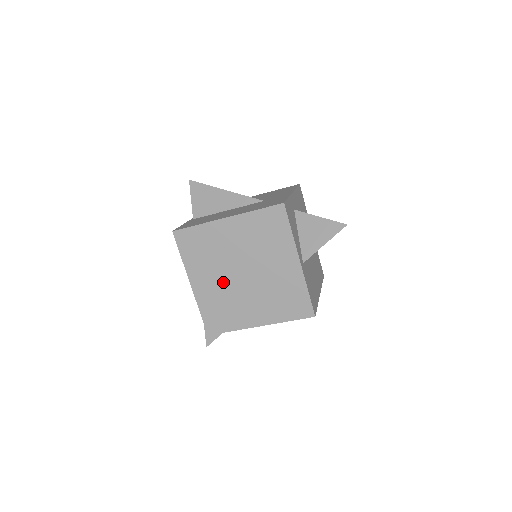
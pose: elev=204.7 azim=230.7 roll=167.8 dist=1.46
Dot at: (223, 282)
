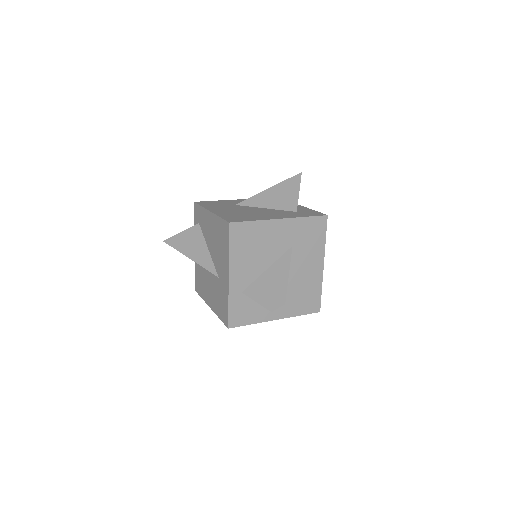
Dot at: occluded
